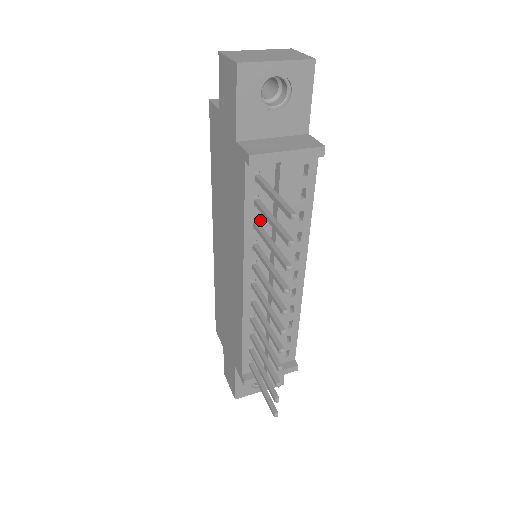
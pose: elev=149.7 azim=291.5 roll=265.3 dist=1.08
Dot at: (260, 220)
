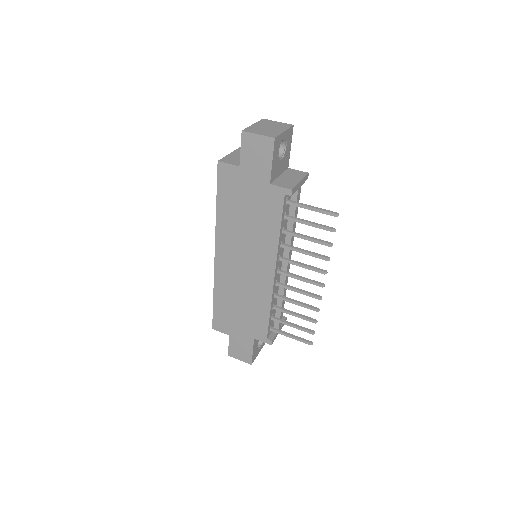
Dot at: (284, 228)
